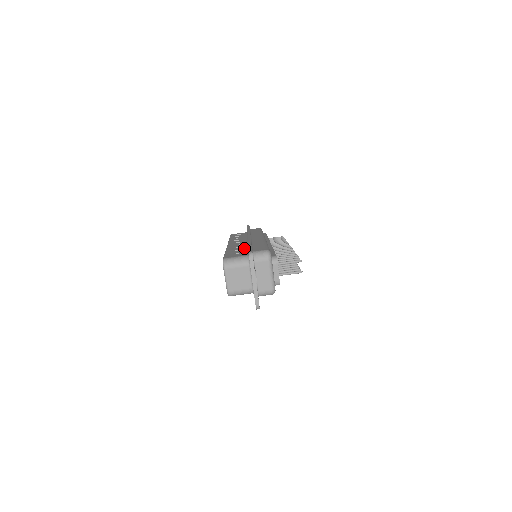
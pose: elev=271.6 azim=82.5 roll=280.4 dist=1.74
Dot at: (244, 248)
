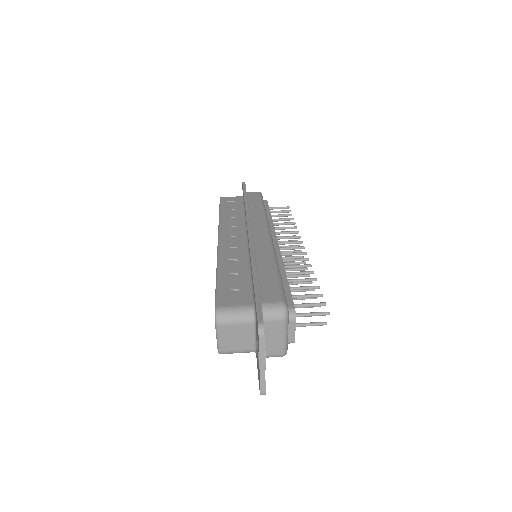
Dot at: (244, 268)
